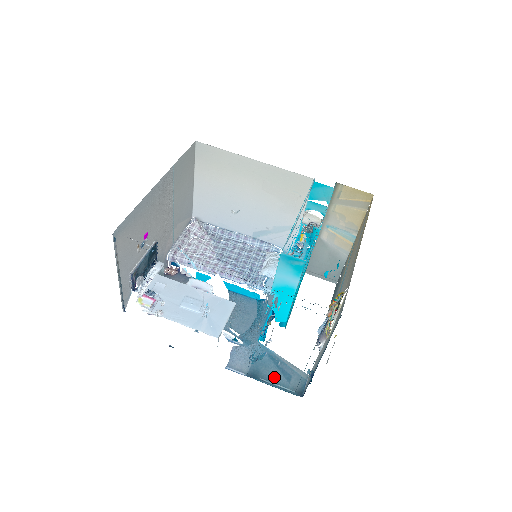
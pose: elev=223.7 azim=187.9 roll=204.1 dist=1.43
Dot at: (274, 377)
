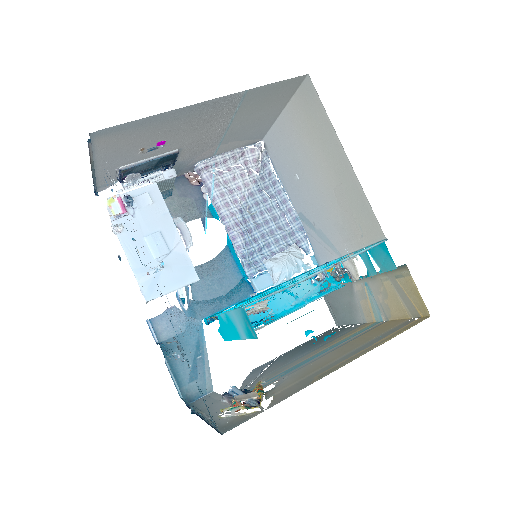
Dot at: (181, 366)
